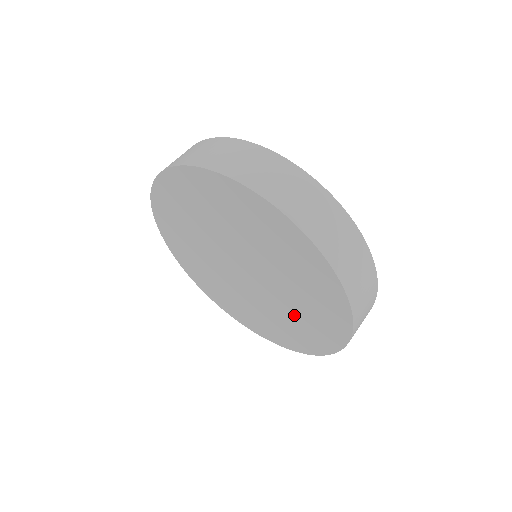
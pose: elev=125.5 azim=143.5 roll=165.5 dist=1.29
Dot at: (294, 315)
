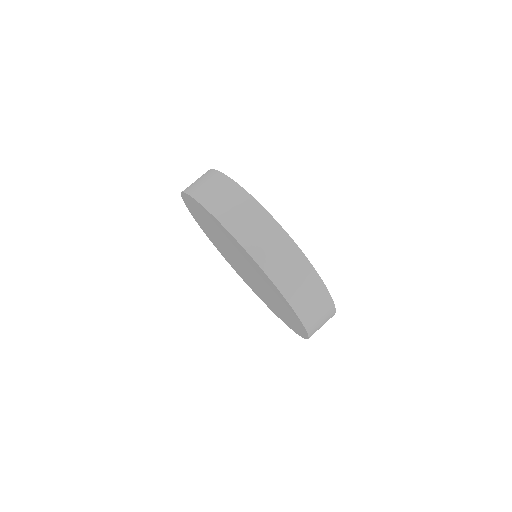
Dot at: (278, 306)
